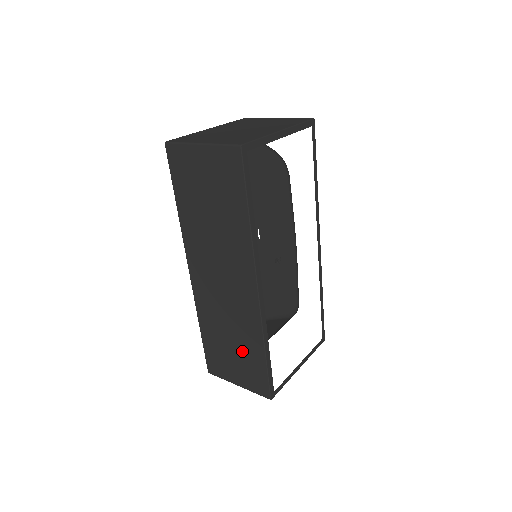
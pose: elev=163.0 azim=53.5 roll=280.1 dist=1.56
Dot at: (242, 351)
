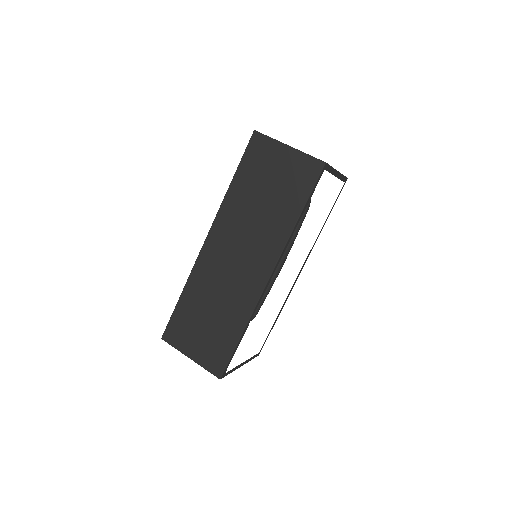
Dot at: (217, 326)
